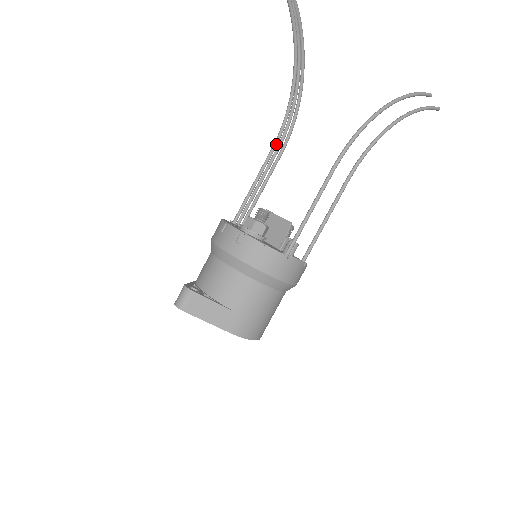
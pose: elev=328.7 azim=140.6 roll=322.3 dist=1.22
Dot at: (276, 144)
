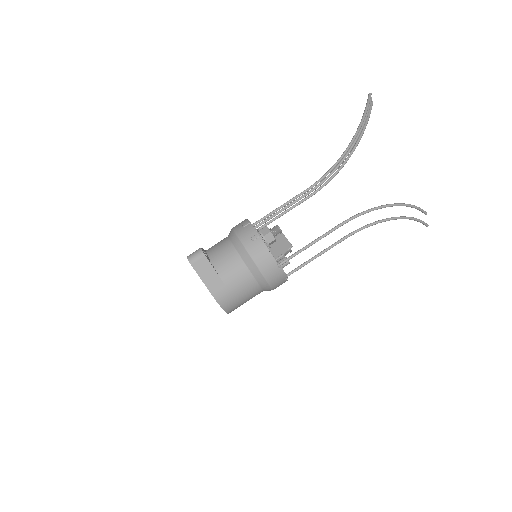
Dot at: (309, 189)
